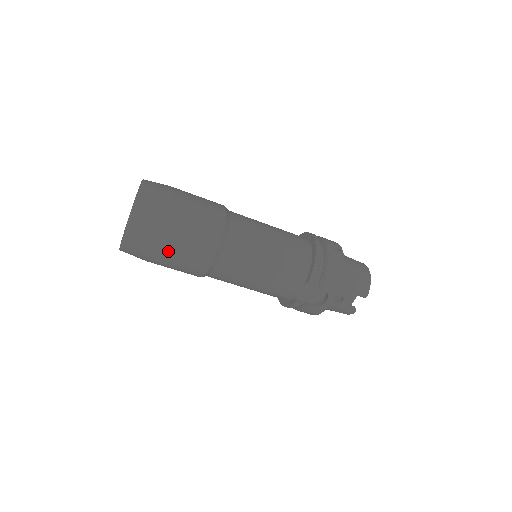
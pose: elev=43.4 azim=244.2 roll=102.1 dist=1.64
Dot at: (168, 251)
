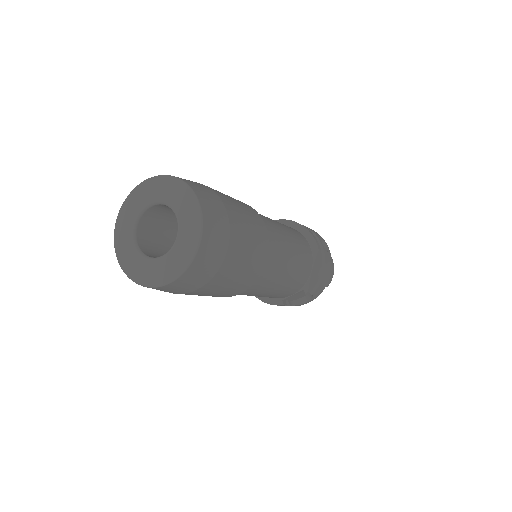
Dot at: (209, 290)
